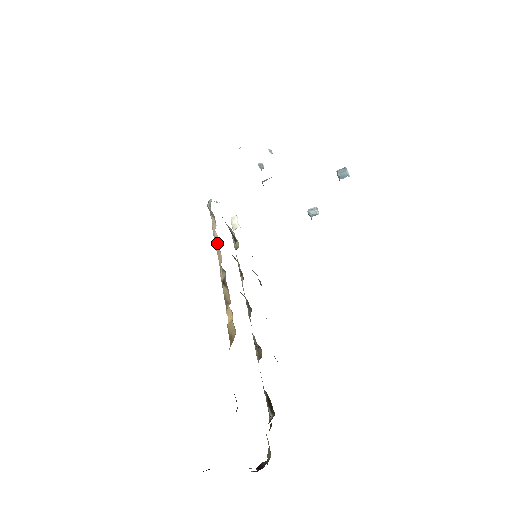
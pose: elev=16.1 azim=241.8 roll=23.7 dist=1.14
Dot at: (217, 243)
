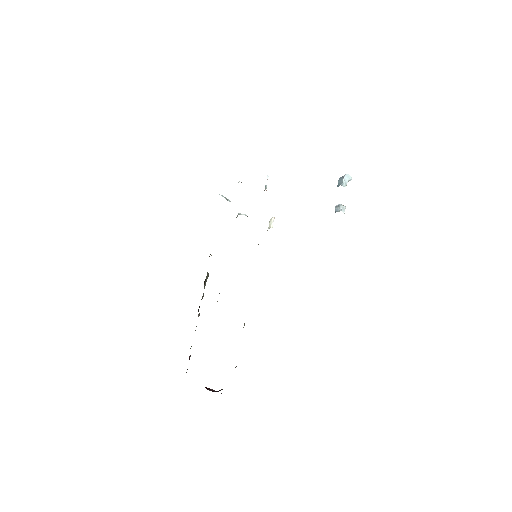
Dot at: occluded
